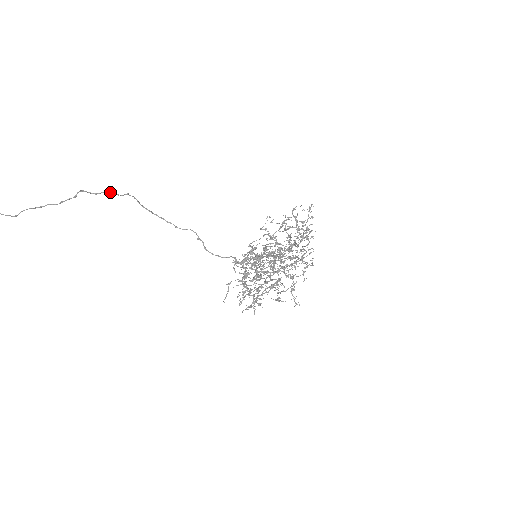
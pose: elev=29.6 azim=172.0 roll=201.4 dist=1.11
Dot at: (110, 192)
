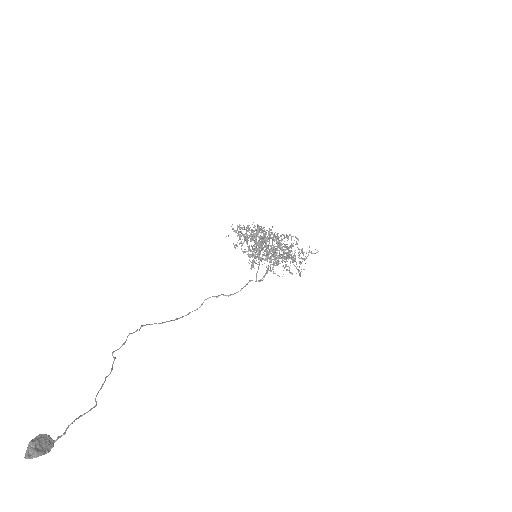
Dot at: occluded
